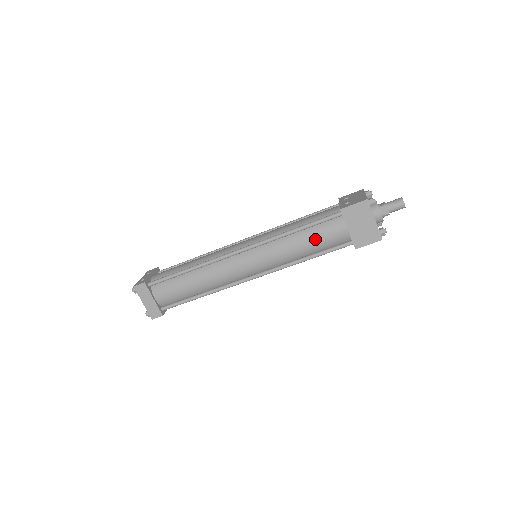
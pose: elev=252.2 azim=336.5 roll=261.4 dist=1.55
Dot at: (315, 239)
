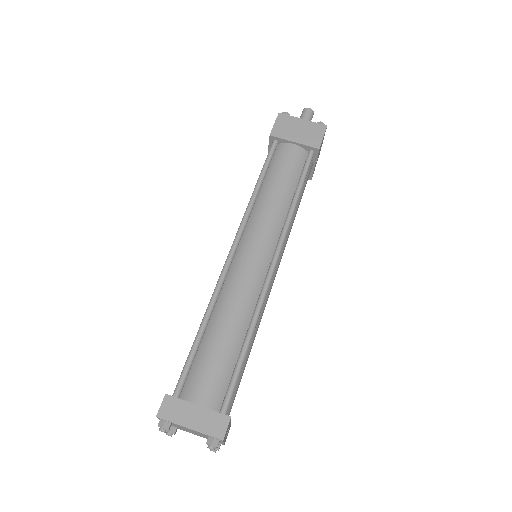
Dot at: (281, 174)
